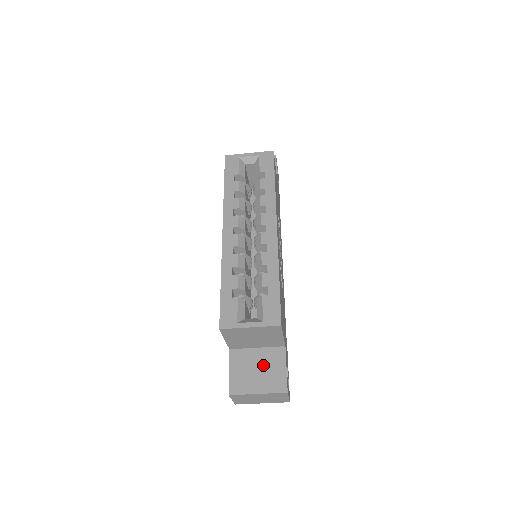
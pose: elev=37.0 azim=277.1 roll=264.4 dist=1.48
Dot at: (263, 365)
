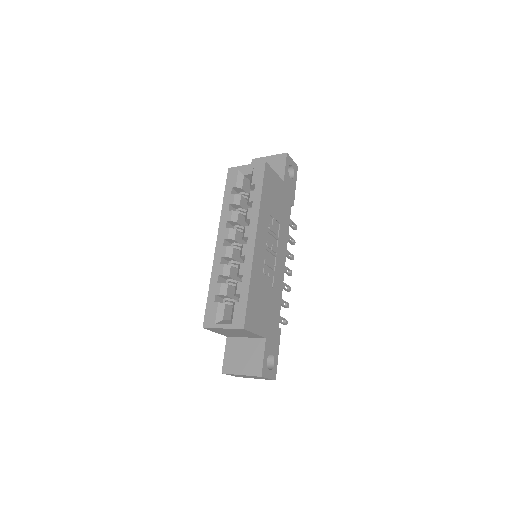
Dot at: (248, 352)
